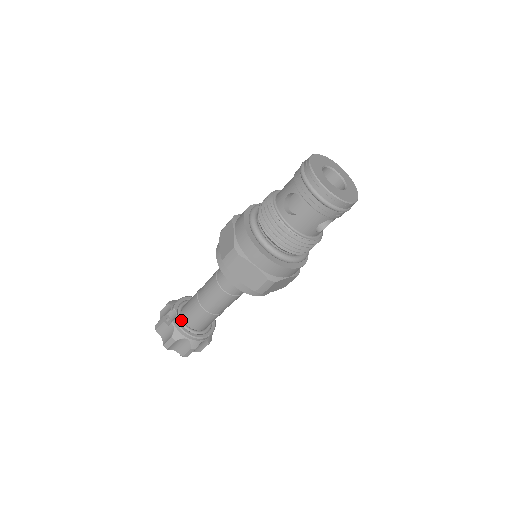
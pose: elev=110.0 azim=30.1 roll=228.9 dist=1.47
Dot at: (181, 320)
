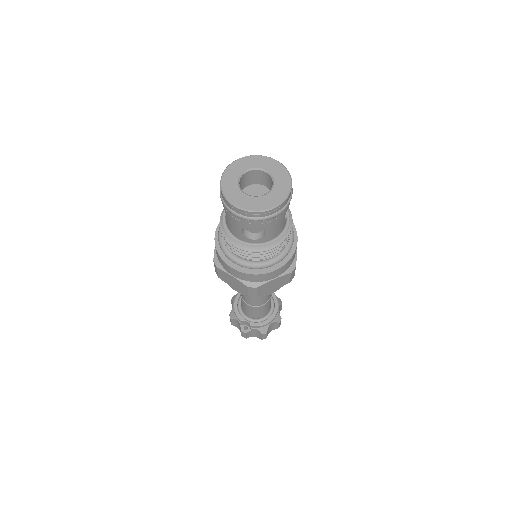
Dot at: (254, 321)
